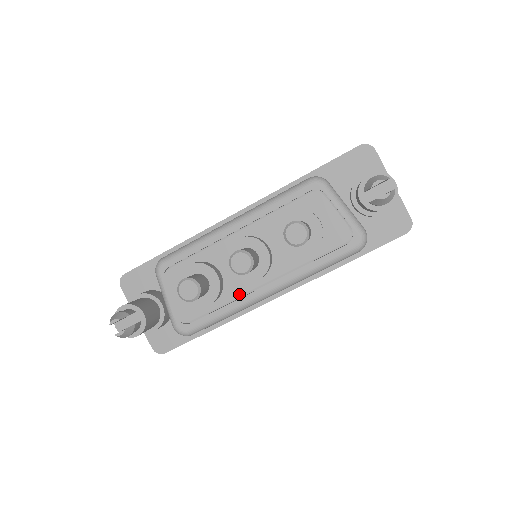
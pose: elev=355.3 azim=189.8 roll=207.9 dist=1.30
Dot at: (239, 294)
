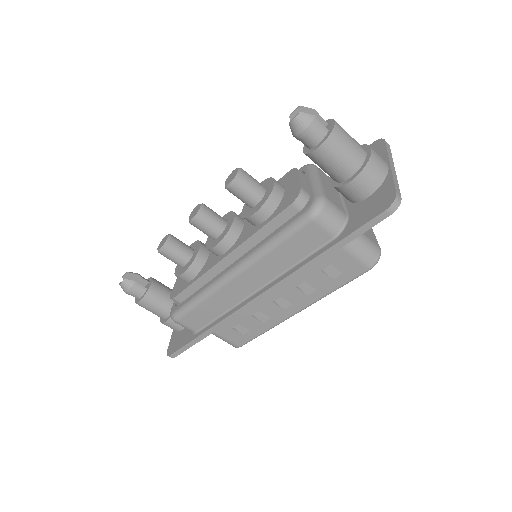
Dot at: (209, 269)
